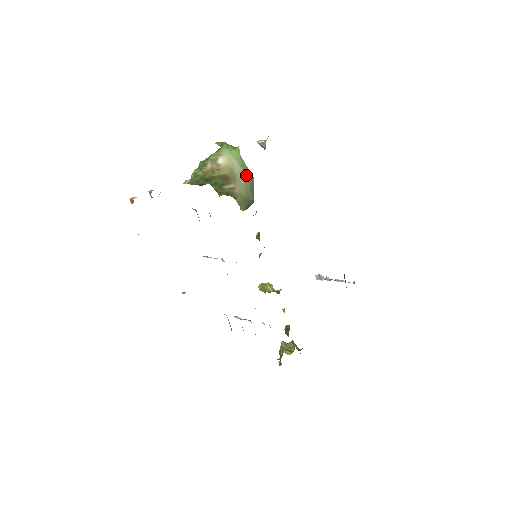
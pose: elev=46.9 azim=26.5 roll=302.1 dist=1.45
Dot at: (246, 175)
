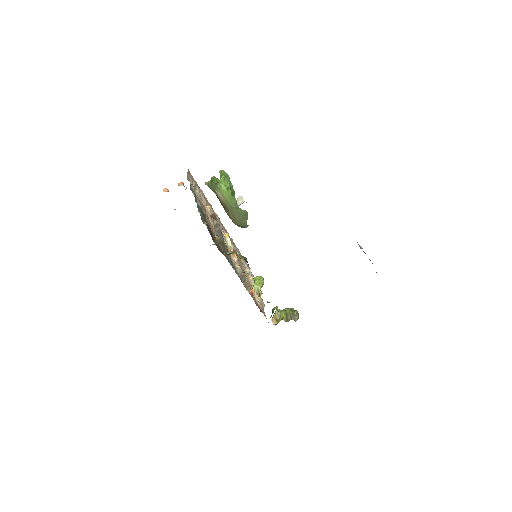
Dot at: (237, 211)
